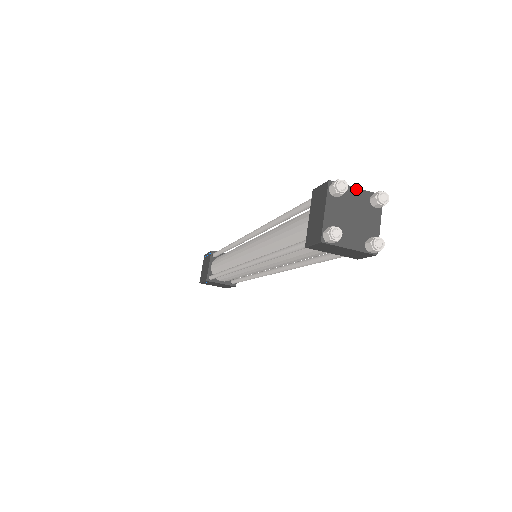
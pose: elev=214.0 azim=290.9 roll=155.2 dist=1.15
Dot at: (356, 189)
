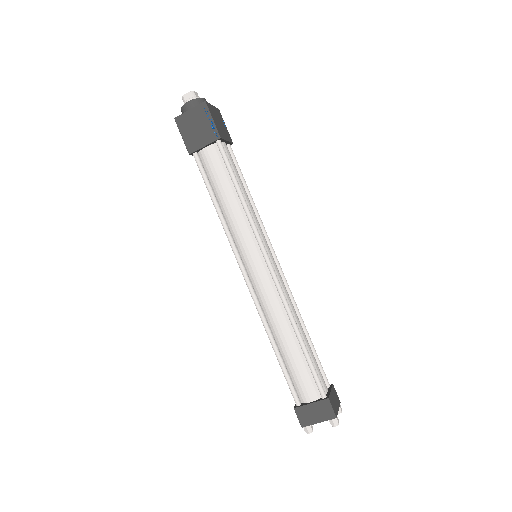
Dot at: (338, 410)
